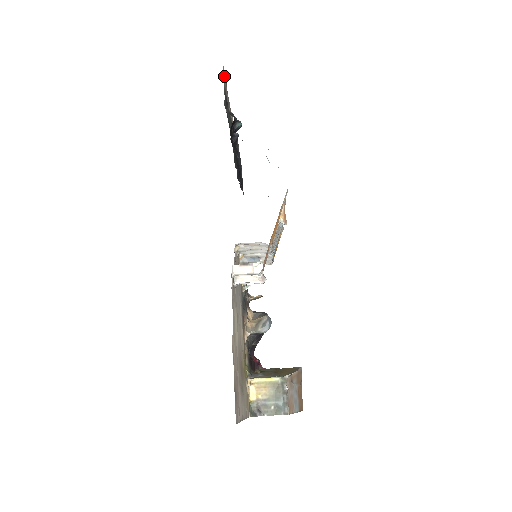
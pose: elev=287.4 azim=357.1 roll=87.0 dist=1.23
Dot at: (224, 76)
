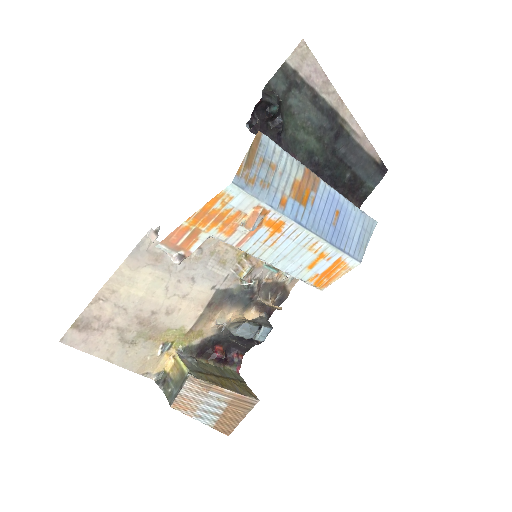
Dot at: (304, 55)
